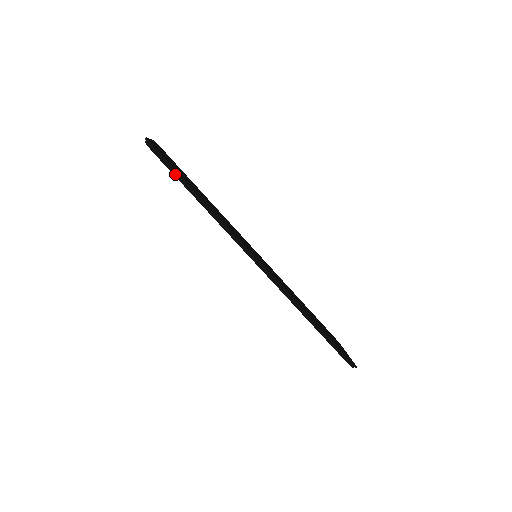
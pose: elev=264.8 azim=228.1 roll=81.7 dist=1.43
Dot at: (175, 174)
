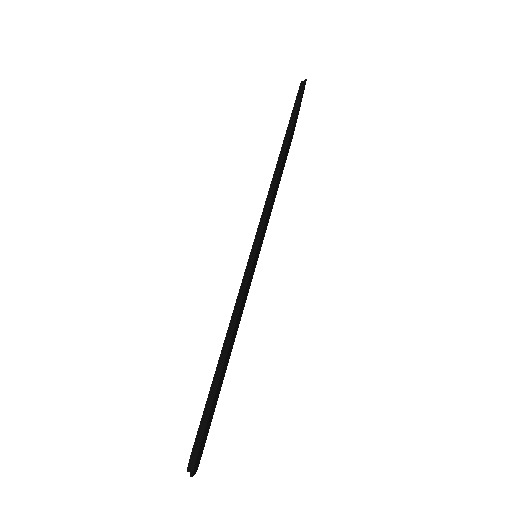
Dot at: (294, 110)
